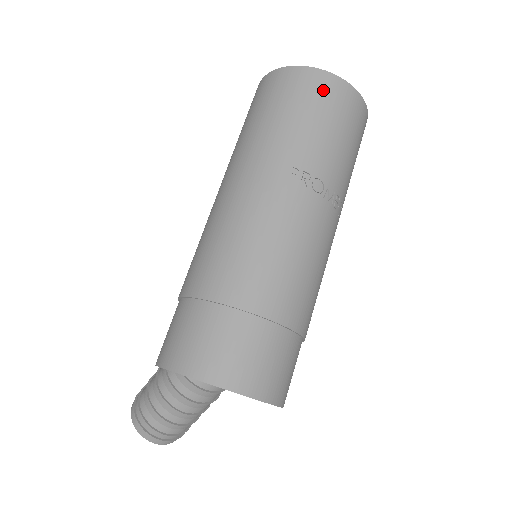
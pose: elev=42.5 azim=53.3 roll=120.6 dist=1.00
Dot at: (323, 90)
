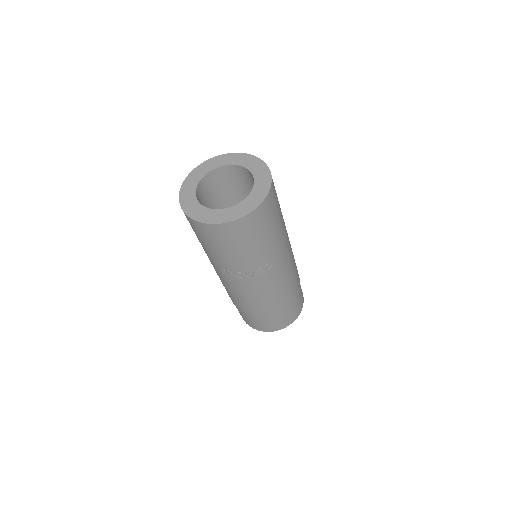
Dot at: (204, 233)
